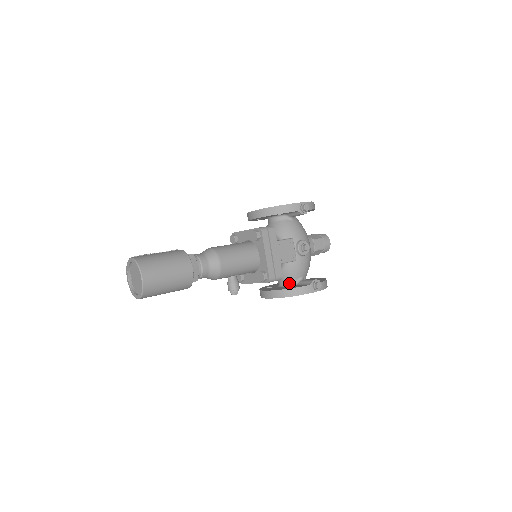
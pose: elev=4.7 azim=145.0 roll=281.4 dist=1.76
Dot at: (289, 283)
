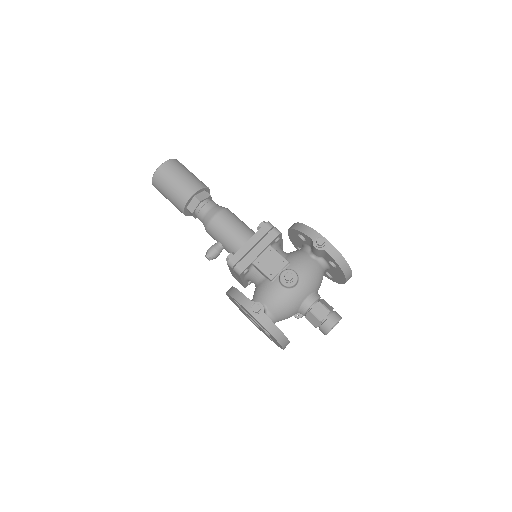
Dot at: occluded
